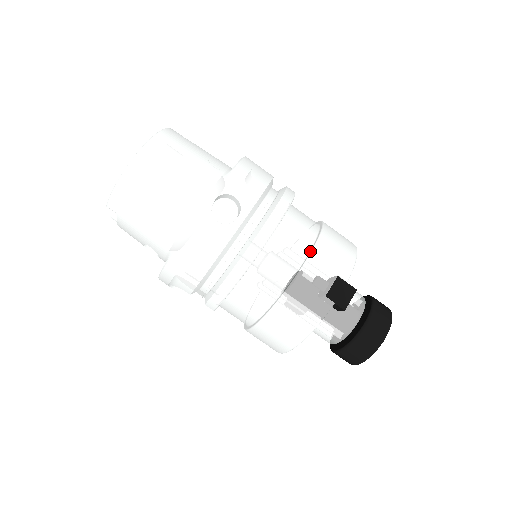
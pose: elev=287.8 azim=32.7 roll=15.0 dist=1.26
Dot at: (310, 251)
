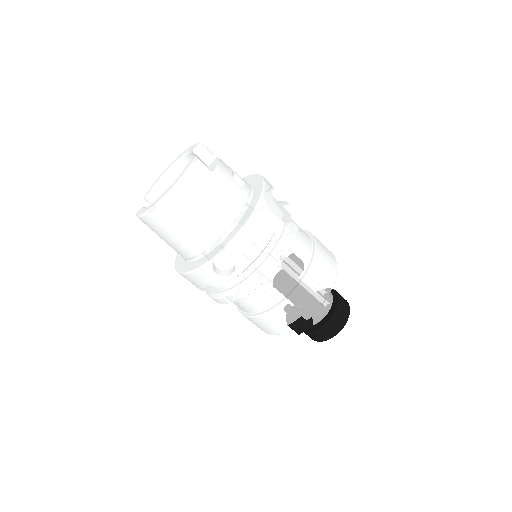
Dot at: (286, 296)
